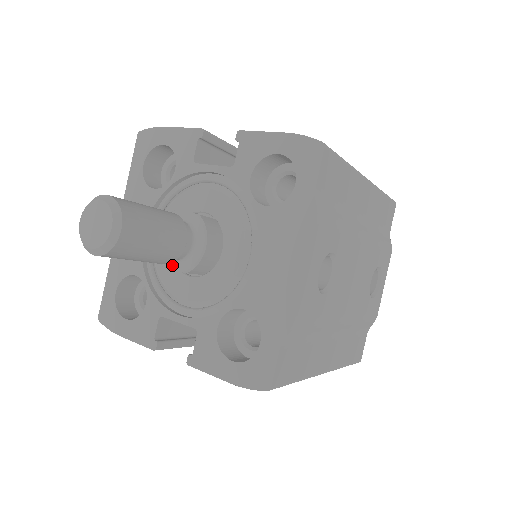
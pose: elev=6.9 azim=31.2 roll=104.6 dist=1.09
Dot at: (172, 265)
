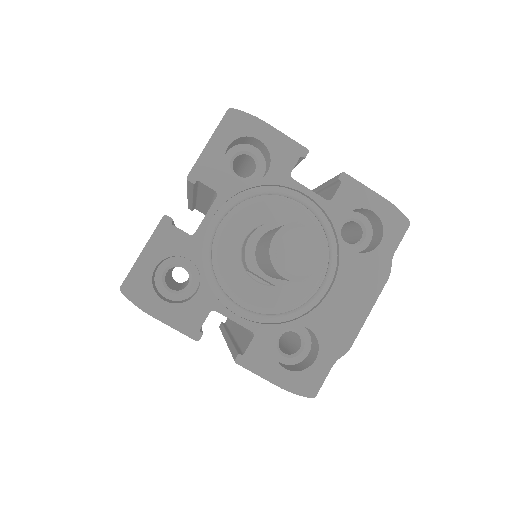
Dot at: (263, 274)
